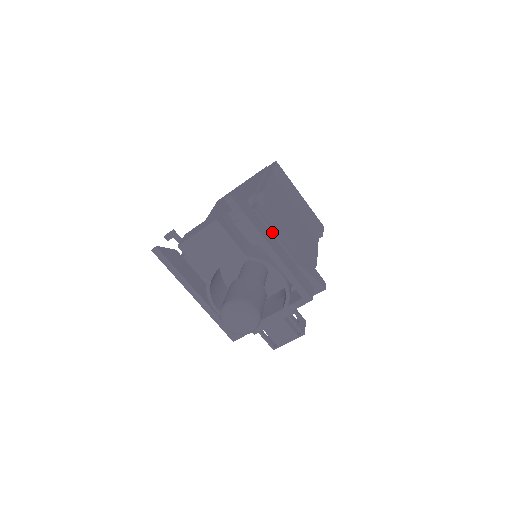
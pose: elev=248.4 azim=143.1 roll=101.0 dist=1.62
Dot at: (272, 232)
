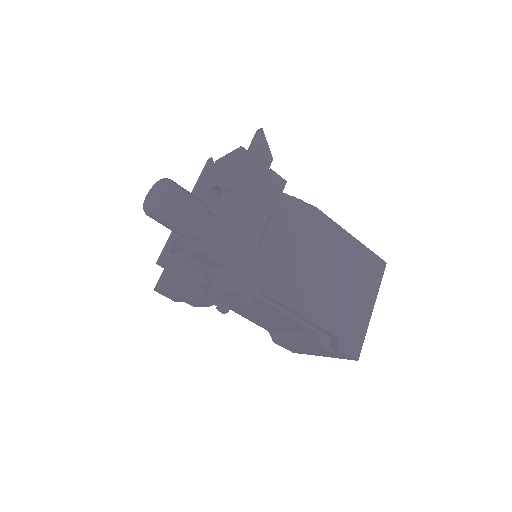
Dot at: (259, 194)
